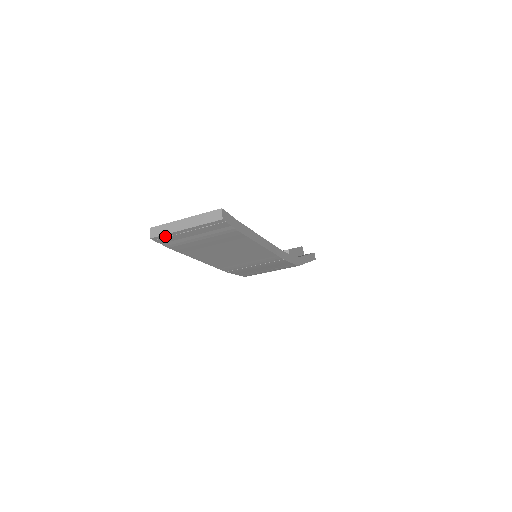
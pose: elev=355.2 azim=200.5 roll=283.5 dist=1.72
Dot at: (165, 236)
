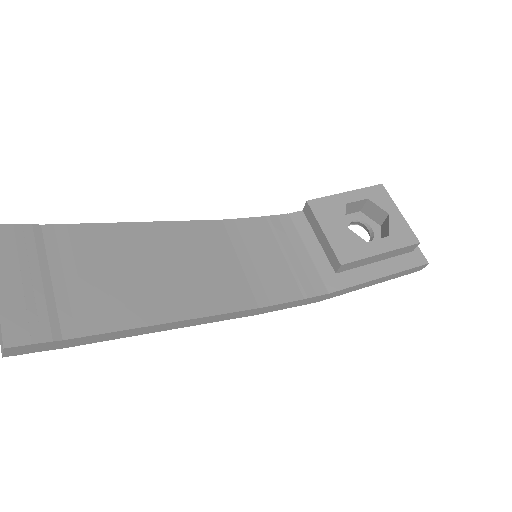
Dot at: out of frame
